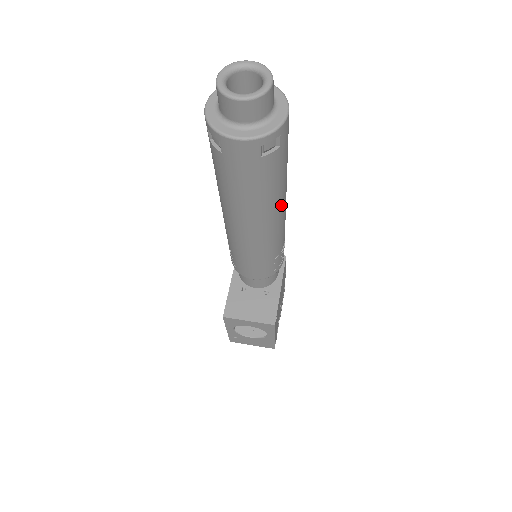
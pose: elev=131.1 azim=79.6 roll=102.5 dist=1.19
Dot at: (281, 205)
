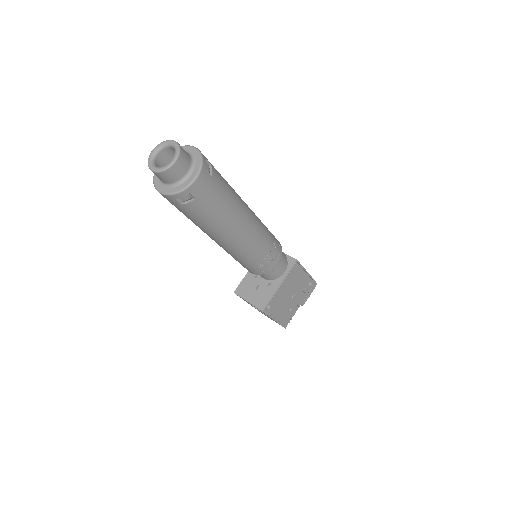
Dot at: (232, 231)
